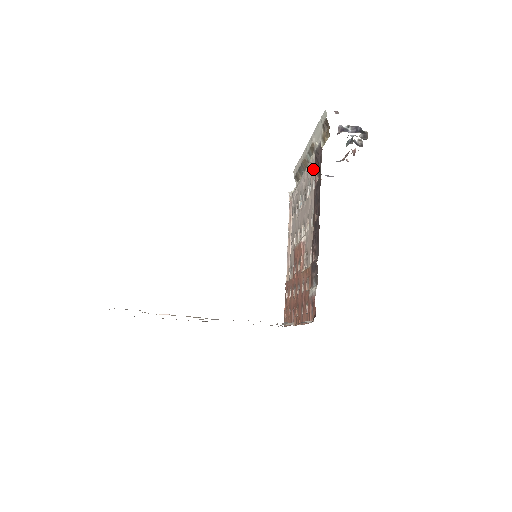
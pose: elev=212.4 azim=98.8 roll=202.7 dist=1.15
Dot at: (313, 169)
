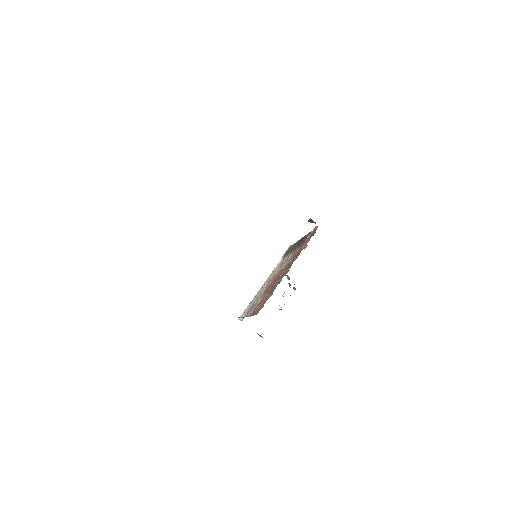
Dot at: (280, 264)
